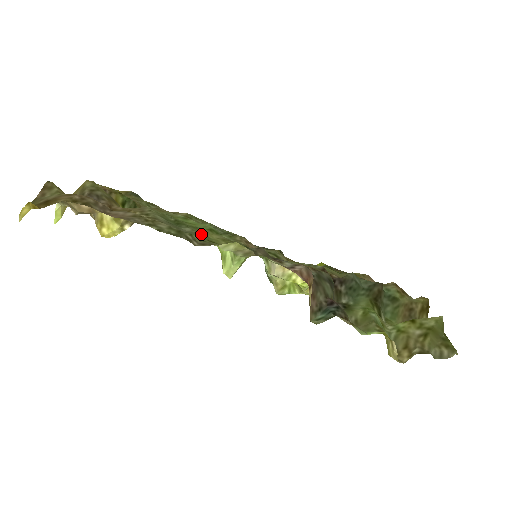
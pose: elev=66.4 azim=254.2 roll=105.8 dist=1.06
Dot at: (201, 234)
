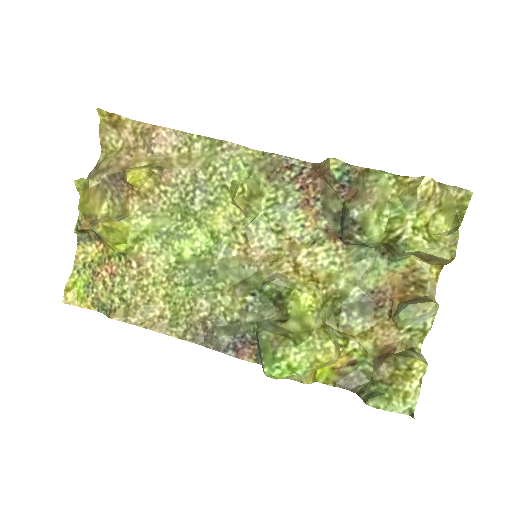
Dot at: (211, 204)
